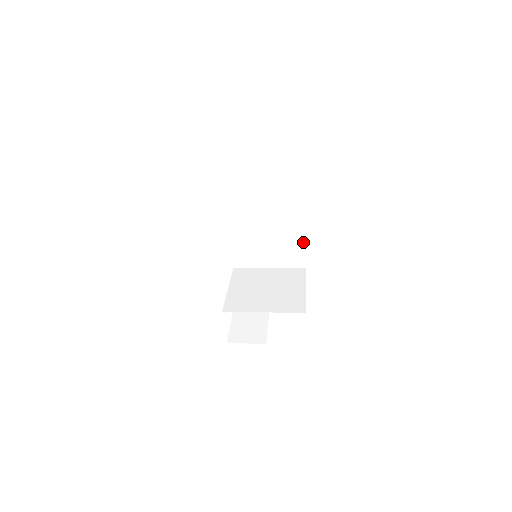
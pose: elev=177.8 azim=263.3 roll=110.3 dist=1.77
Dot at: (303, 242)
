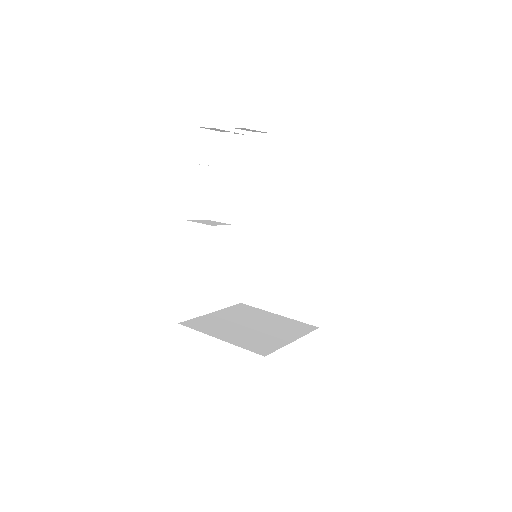
Dot at: occluded
